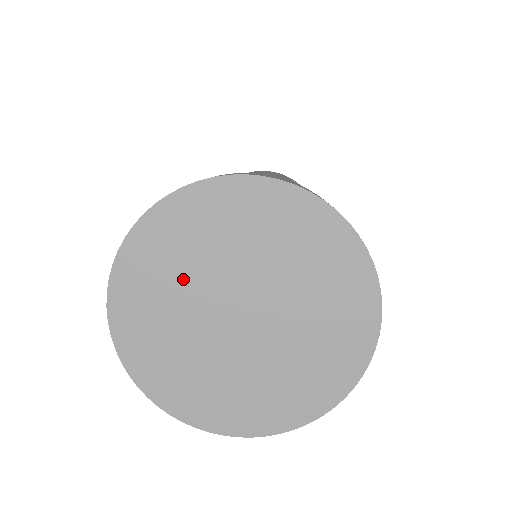
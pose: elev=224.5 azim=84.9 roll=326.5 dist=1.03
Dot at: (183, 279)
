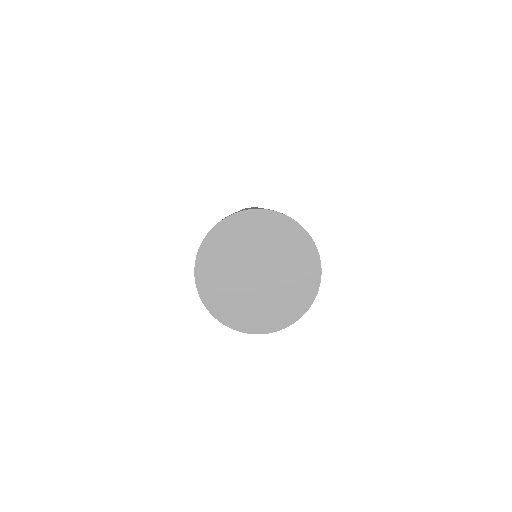
Dot at: (231, 256)
